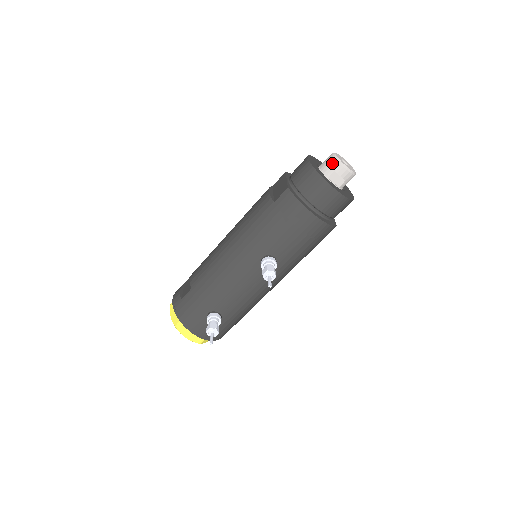
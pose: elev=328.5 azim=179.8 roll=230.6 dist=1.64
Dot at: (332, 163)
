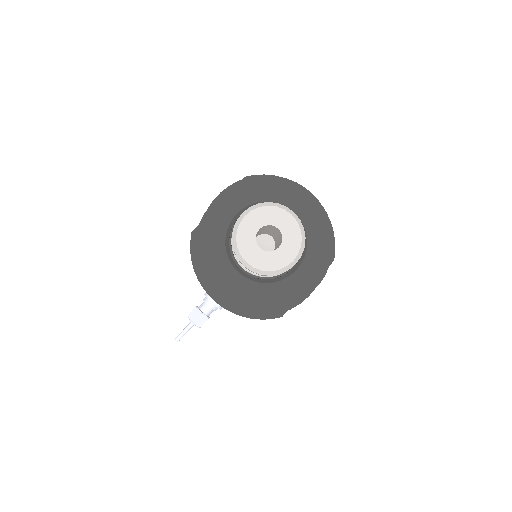
Dot at: (232, 235)
